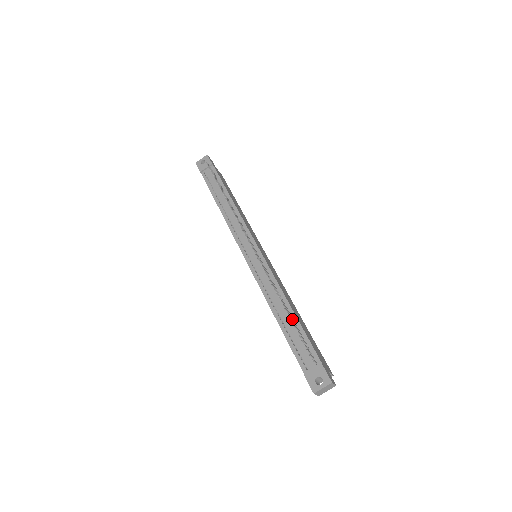
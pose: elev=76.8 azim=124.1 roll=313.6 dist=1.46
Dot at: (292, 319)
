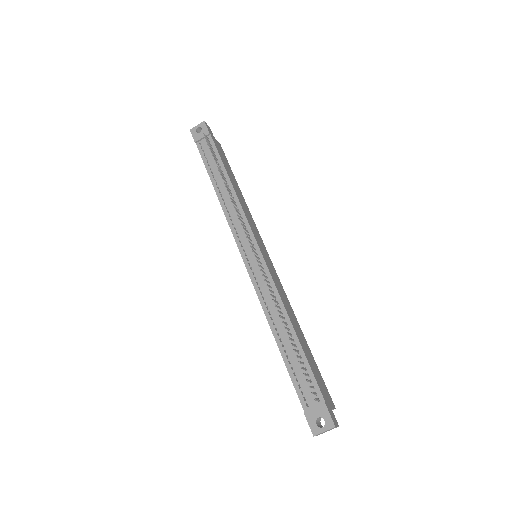
Dot at: (294, 345)
